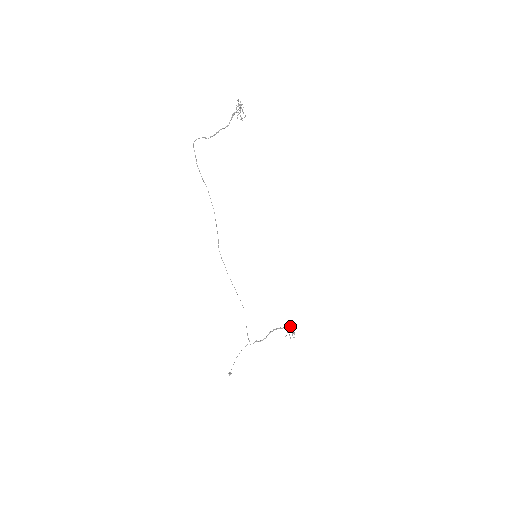
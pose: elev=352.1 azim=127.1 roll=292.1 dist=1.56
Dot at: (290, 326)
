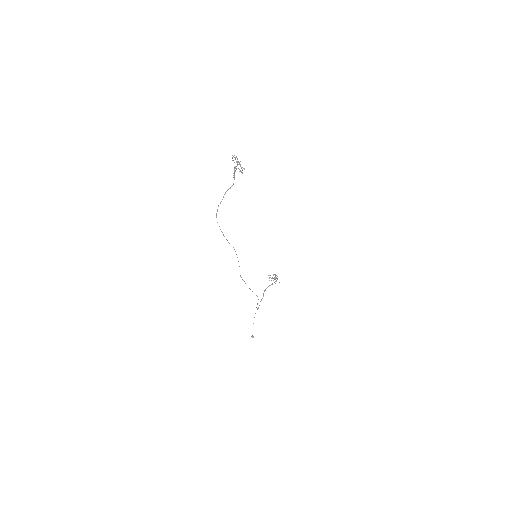
Dot at: occluded
